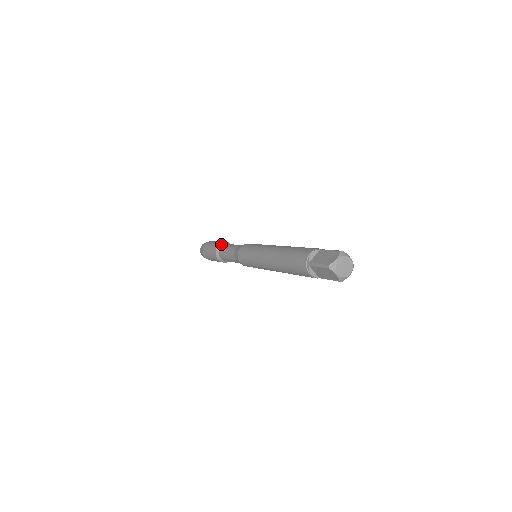
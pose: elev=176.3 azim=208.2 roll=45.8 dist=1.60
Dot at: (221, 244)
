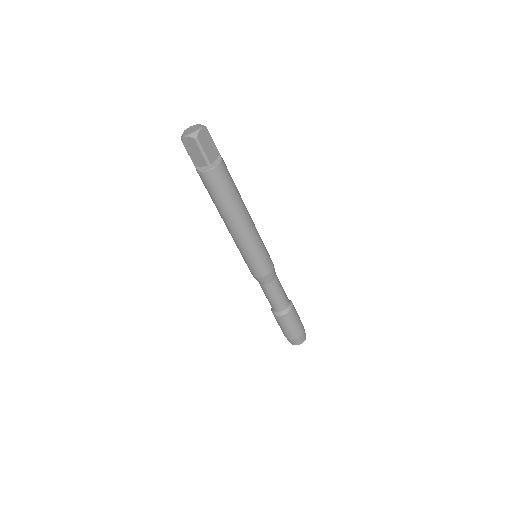
Dot at: occluded
